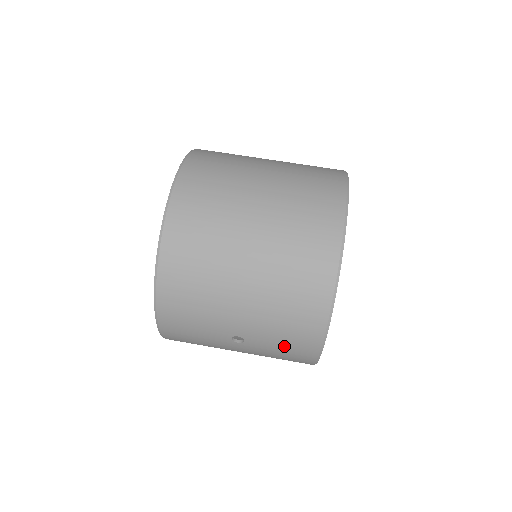
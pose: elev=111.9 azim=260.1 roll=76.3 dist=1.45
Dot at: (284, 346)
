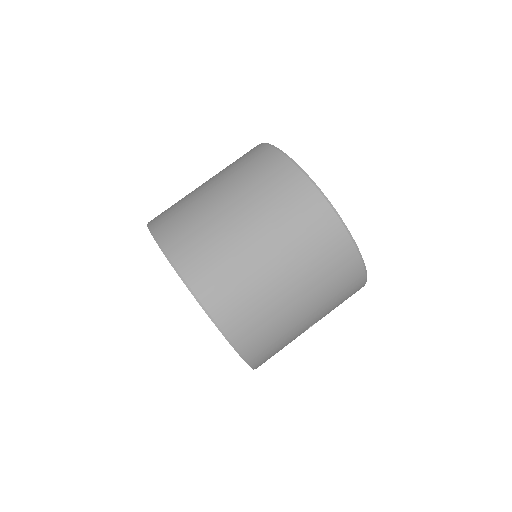
Dot at: (341, 303)
